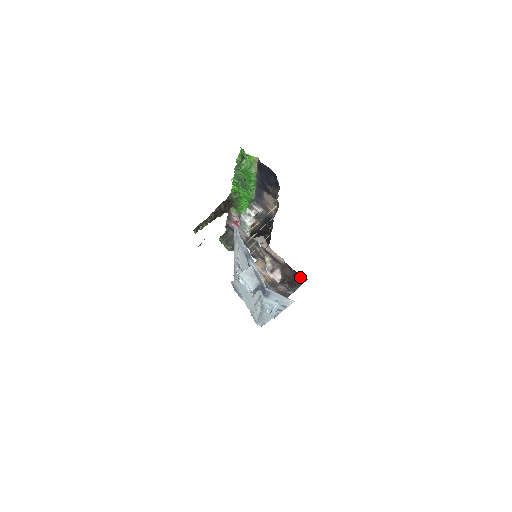
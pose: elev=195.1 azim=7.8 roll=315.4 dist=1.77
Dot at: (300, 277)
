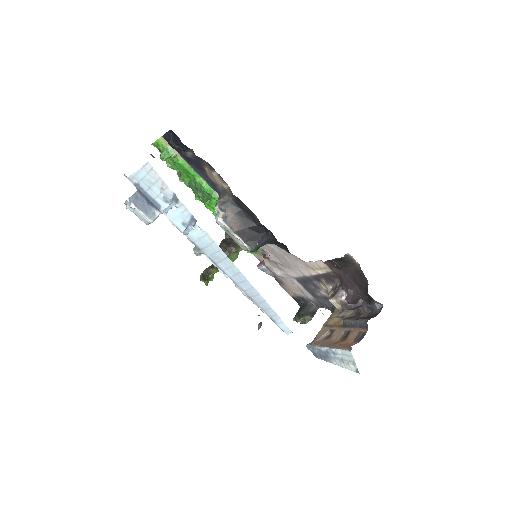
Dot at: (351, 266)
